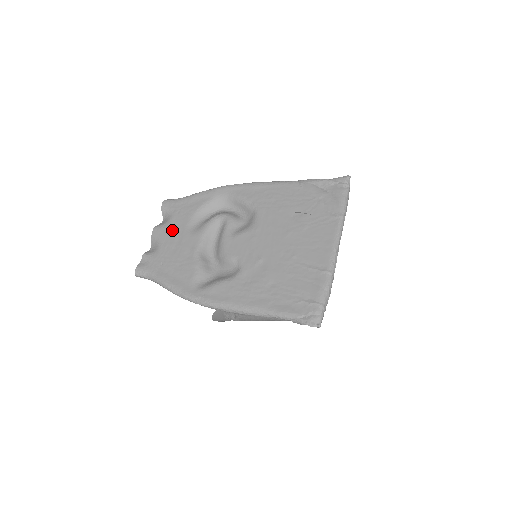
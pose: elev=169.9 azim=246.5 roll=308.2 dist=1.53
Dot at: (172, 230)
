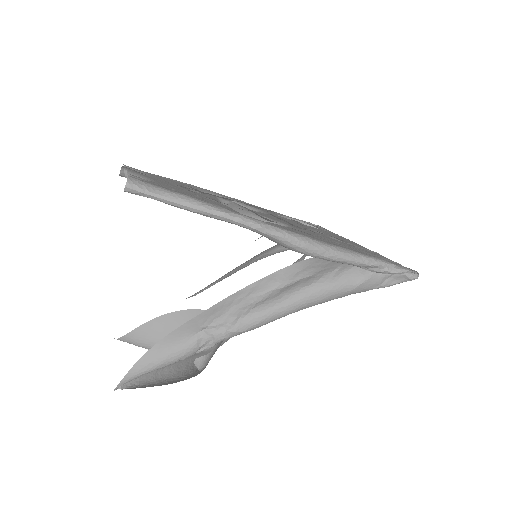
Dot at: (161, 180)
